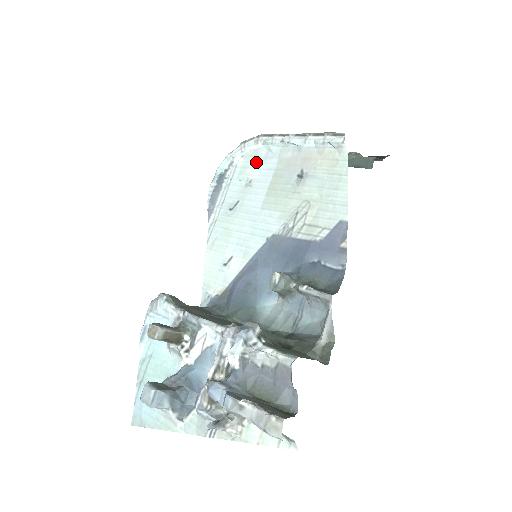
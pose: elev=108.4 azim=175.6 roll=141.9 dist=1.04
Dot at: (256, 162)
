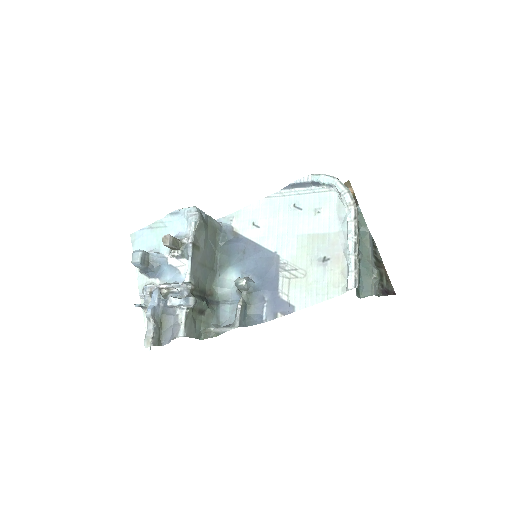
Dot at: (335, 210)
